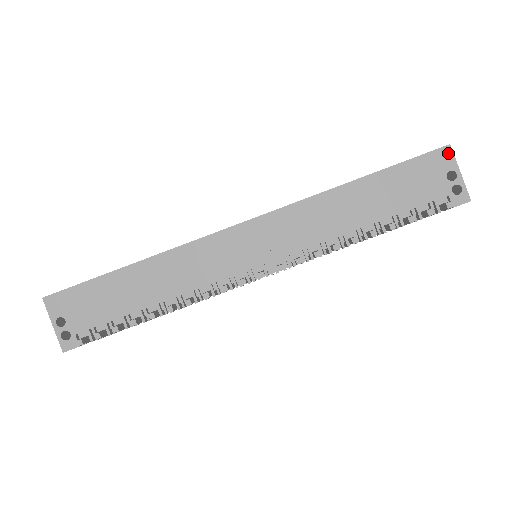
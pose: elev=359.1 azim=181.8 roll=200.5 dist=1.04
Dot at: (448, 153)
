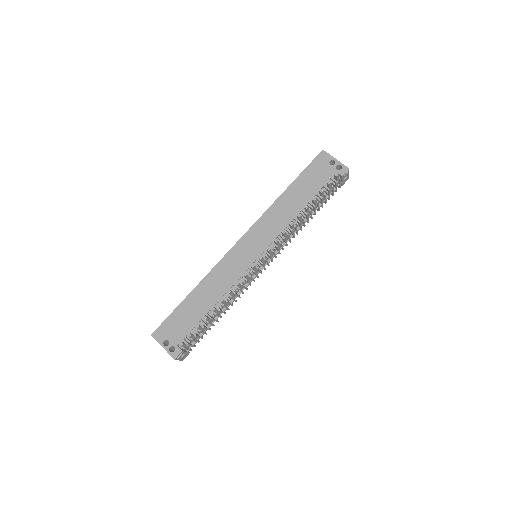
Dot at: (324, 154)
